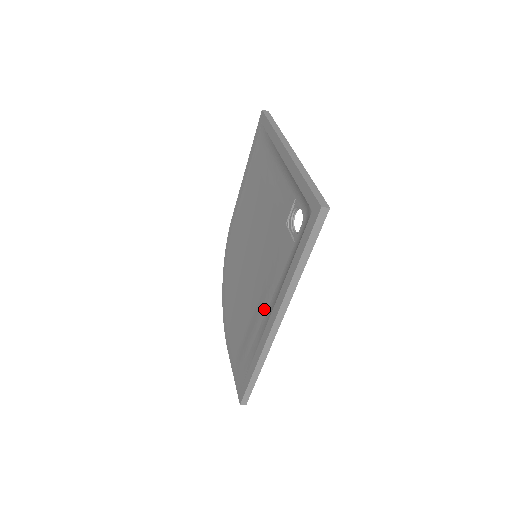
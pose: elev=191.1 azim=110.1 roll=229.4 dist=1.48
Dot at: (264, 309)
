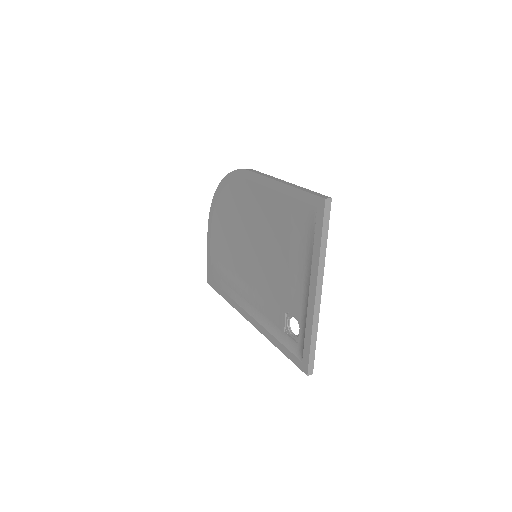
Dot at: (246, 297)
